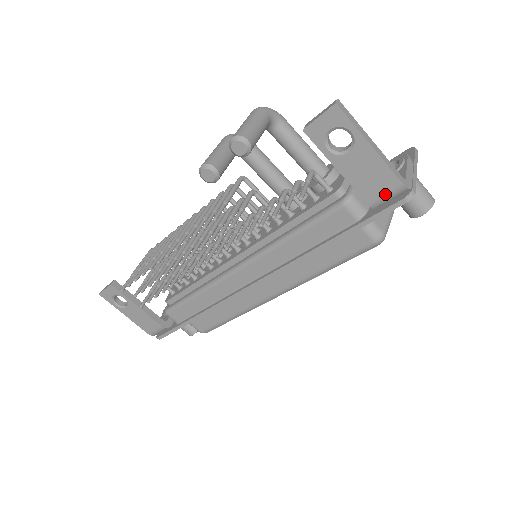
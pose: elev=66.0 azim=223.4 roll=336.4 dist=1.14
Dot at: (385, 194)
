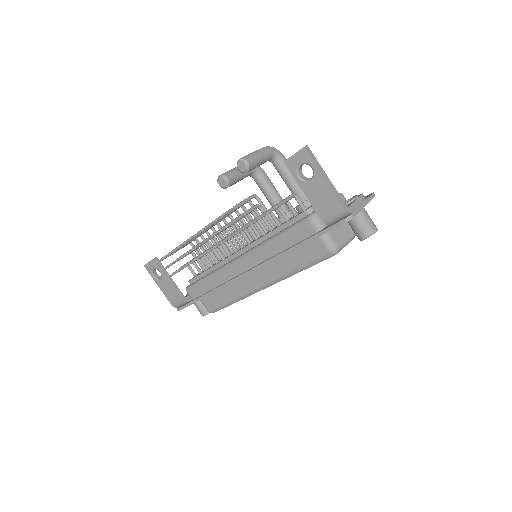
Dot at: (333, 214)
